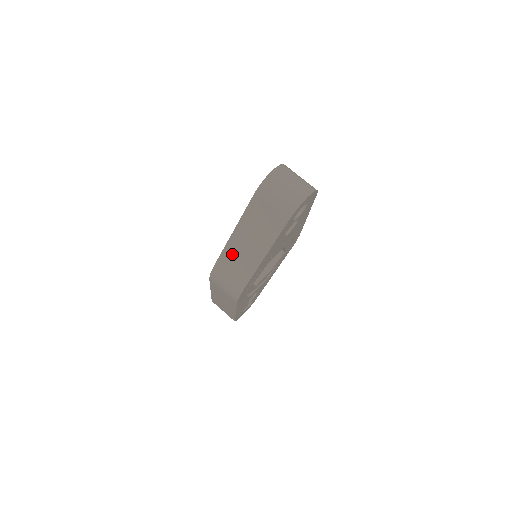
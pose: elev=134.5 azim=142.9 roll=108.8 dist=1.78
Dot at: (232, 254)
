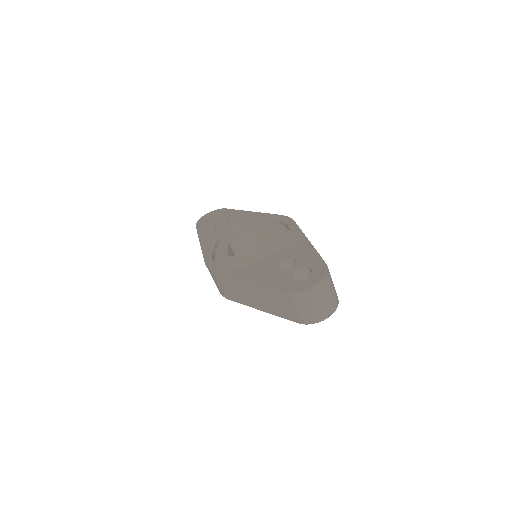
Dot at: (236, 284)
